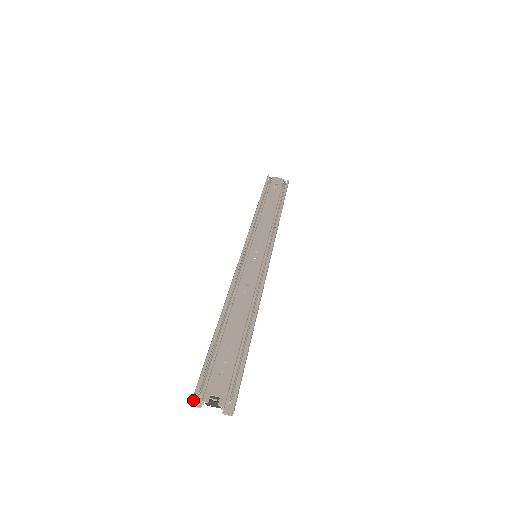
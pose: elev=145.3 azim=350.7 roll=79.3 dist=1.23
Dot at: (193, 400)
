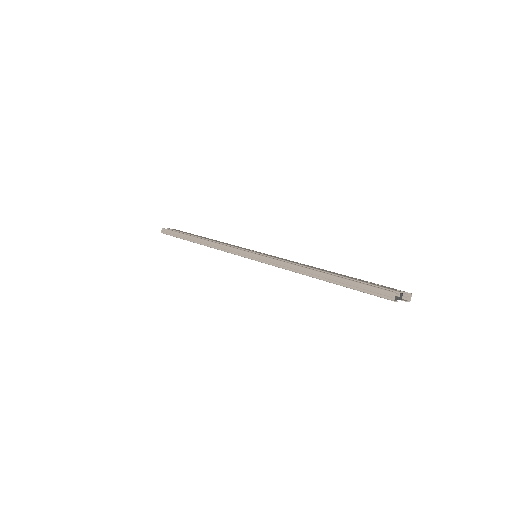
Dot at: (390, 298)
